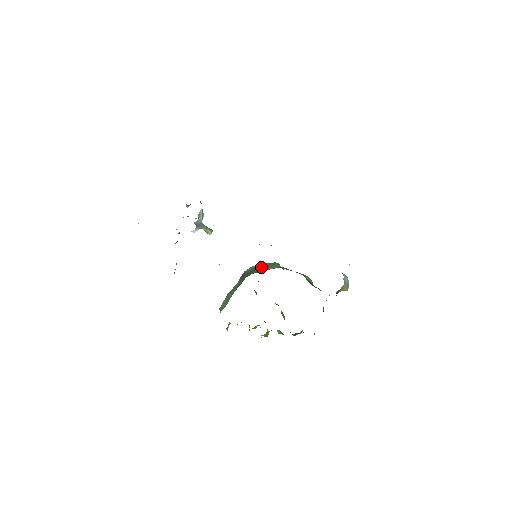
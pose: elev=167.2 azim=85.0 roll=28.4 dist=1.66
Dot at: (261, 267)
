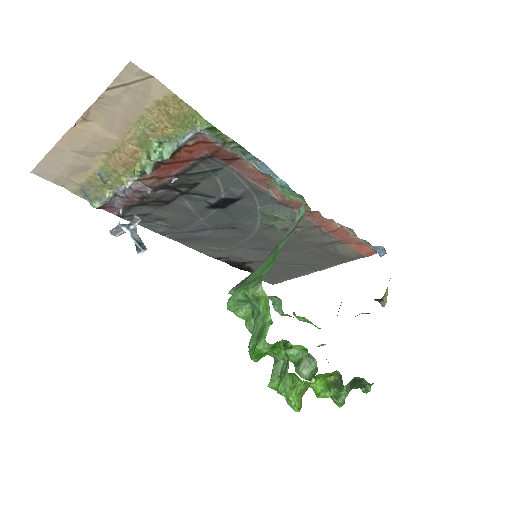
Dot at: occluded
